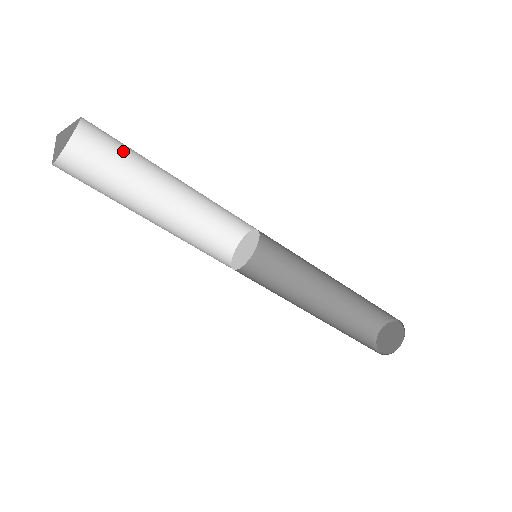
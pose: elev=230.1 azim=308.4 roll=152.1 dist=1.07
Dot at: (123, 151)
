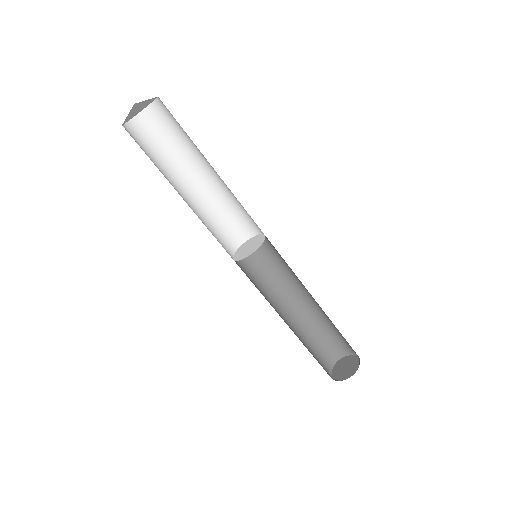
Dot at: (169, 143)
